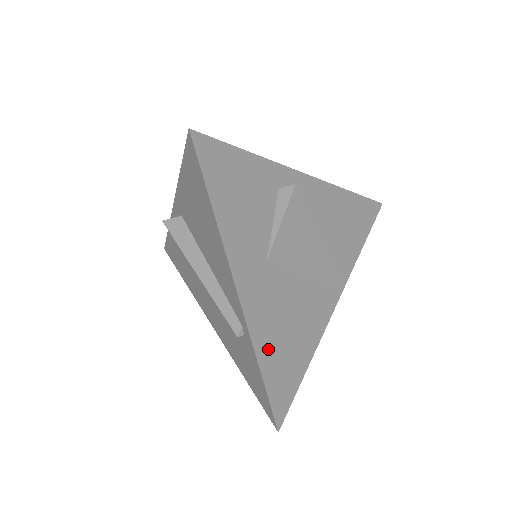
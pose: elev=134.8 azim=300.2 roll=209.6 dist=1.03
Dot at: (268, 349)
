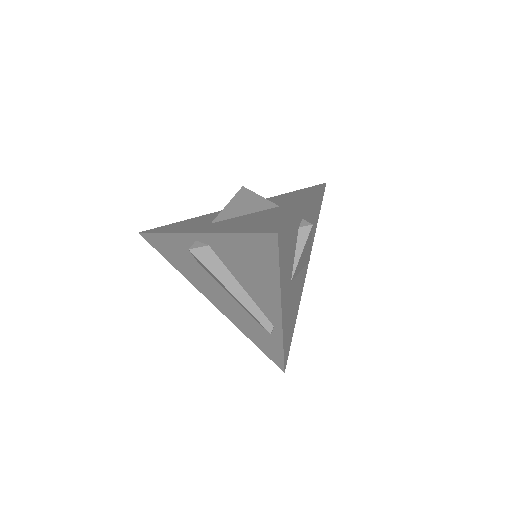
Dot at: (286, 333)
